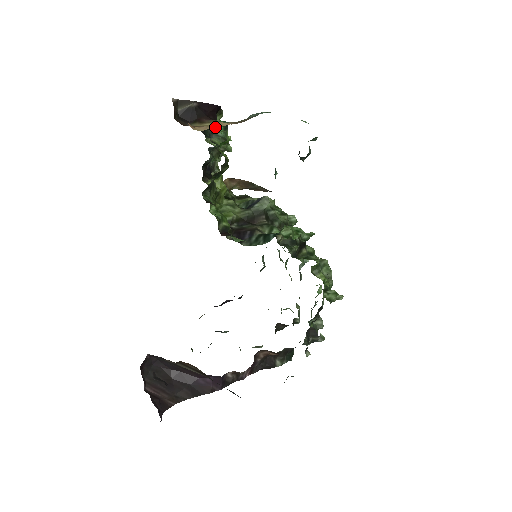
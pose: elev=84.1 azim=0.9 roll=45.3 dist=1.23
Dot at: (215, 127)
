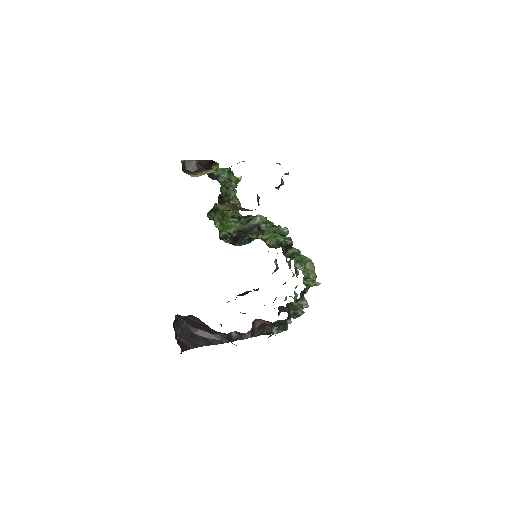
Dot at: occluded
